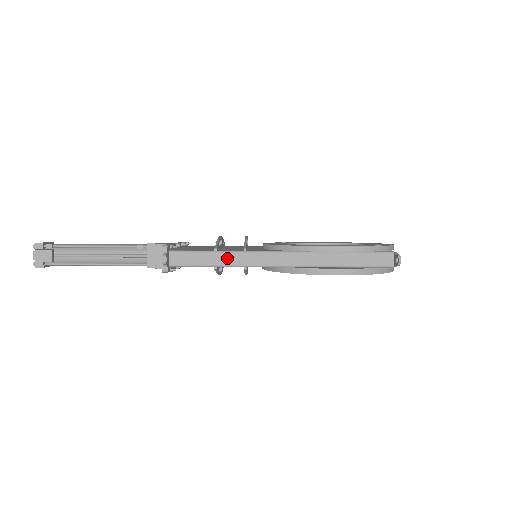
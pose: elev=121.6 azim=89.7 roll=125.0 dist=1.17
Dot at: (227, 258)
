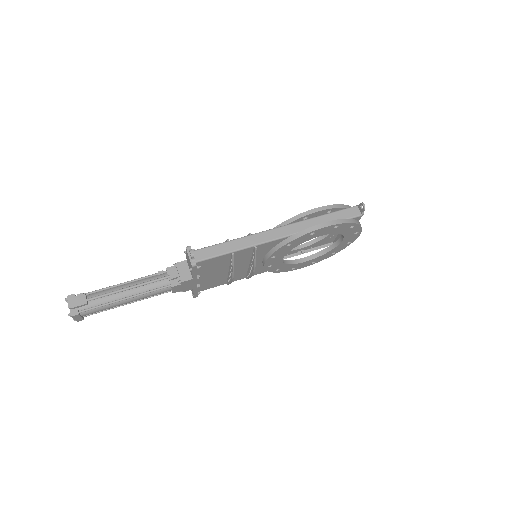
Dot at: (239, 243)
